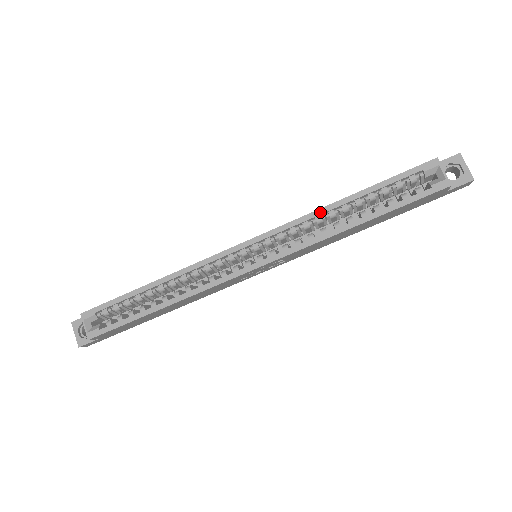
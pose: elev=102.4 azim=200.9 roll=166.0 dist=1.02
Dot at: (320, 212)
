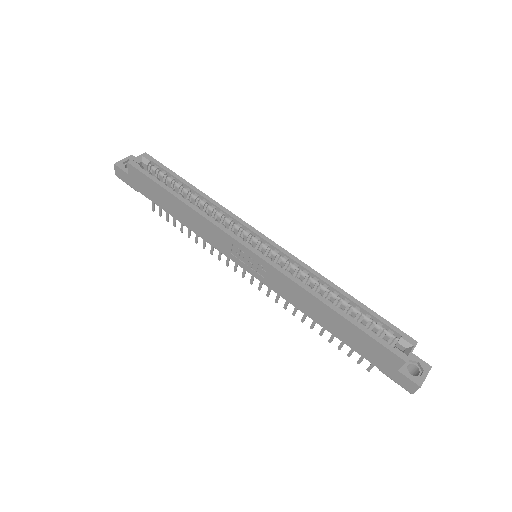
Dot at: (321, 277)
